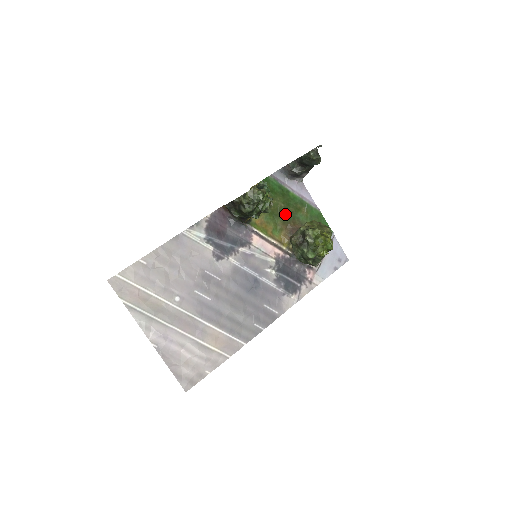
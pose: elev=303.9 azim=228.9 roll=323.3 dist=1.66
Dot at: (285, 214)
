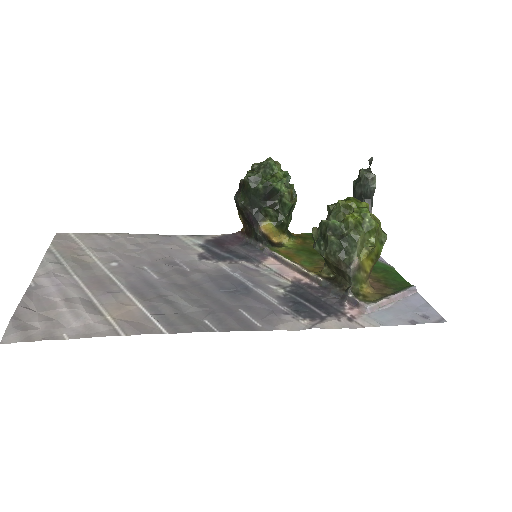
Dot at: occluded
